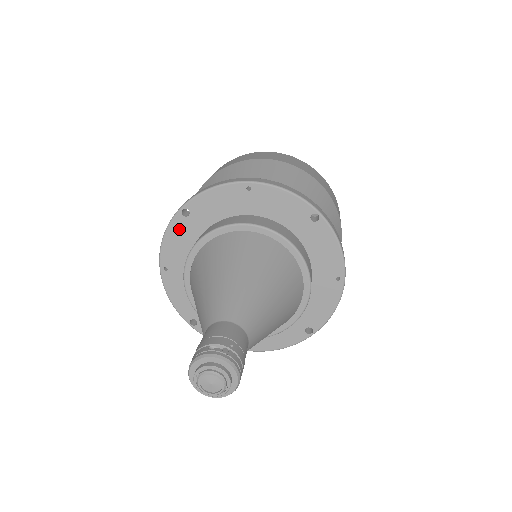
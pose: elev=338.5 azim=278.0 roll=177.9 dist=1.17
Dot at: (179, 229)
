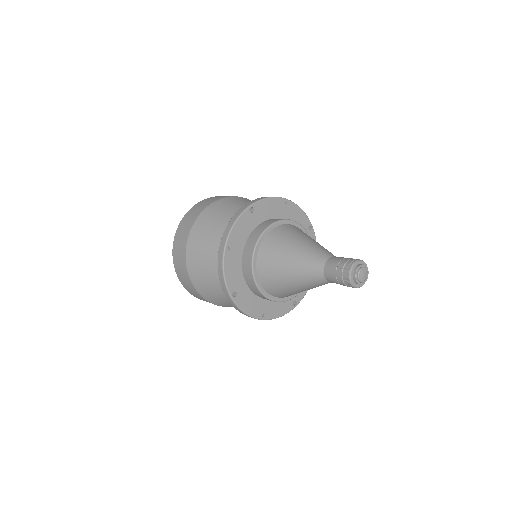
Dot at: (245, 220)
